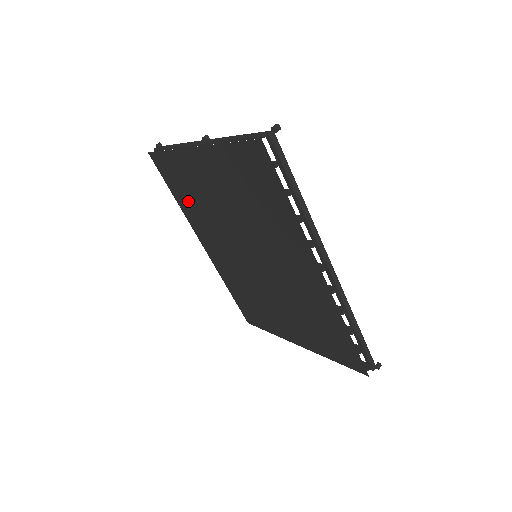
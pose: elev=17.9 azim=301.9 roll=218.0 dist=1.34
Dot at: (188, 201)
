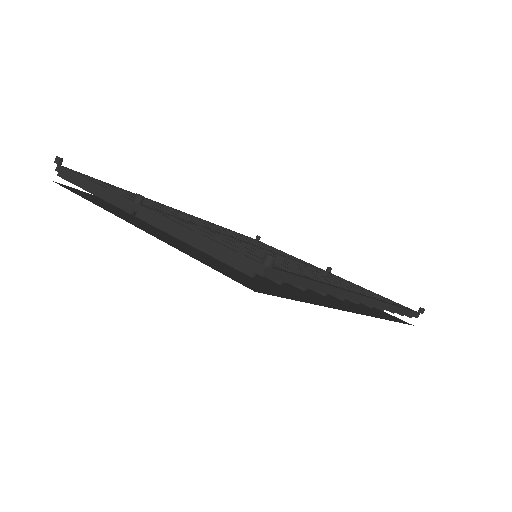
Dot at: occluded
